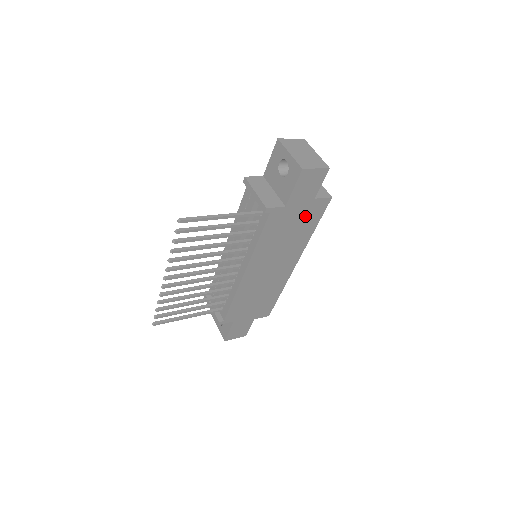
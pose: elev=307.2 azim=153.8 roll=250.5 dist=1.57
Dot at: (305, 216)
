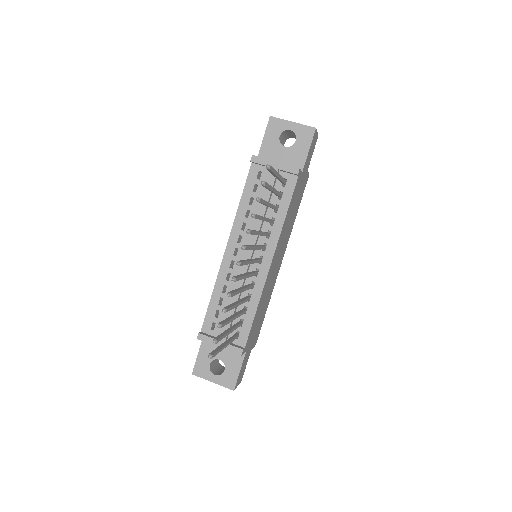
Dot at: (300, 192)
